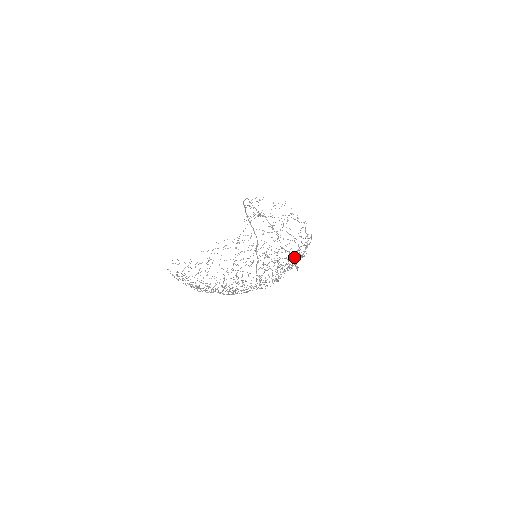
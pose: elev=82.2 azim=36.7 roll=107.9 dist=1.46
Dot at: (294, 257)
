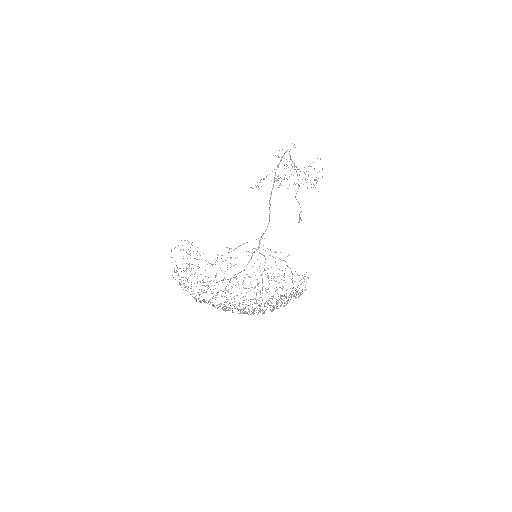
Dot at: occluded
